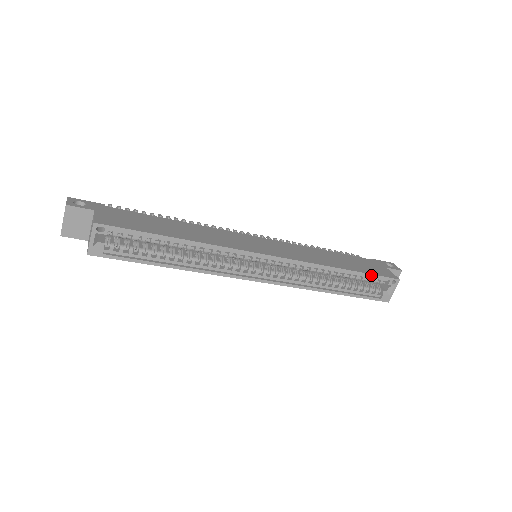
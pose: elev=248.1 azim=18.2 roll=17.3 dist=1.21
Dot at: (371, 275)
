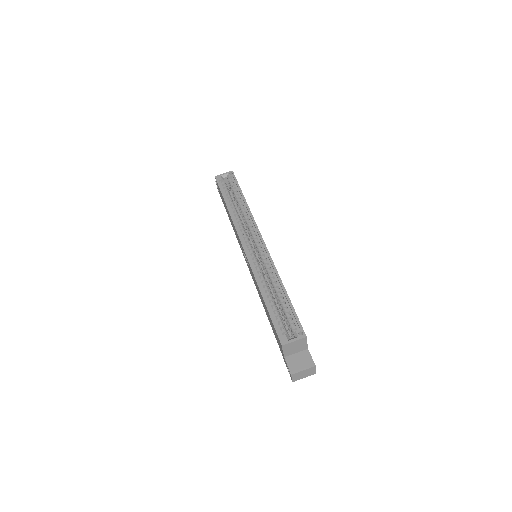
Dot at: (294, 310)
